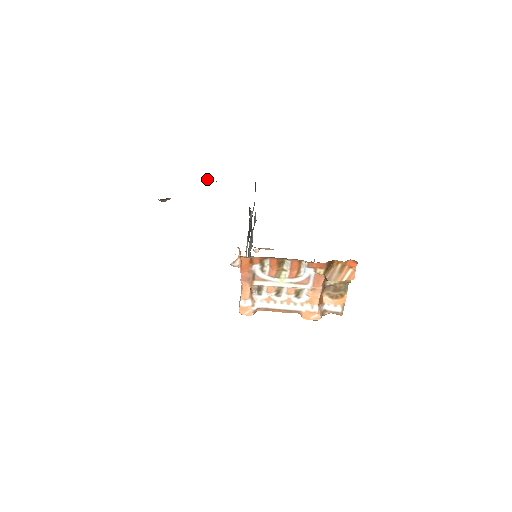
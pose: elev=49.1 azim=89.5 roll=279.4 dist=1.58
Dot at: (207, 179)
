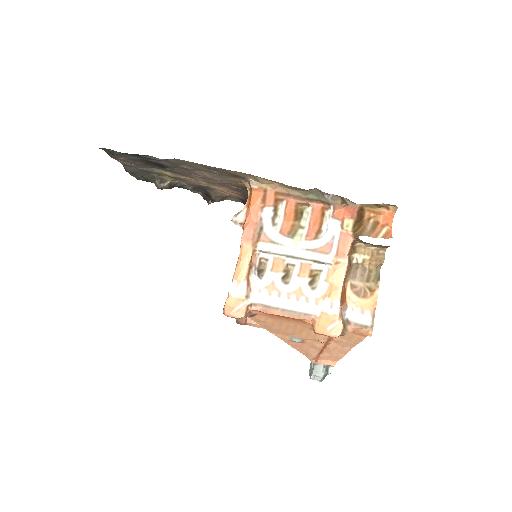
Dot at: (208, 200)
